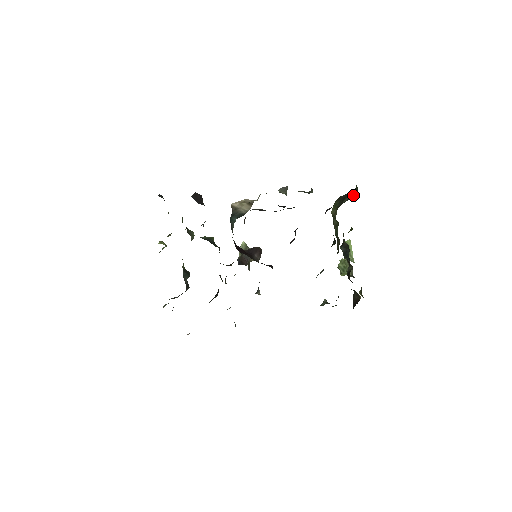
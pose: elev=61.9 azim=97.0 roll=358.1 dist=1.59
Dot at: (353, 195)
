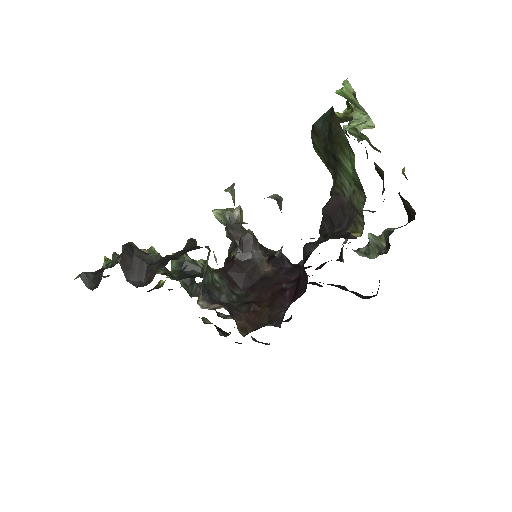
Dot at: (356, 186)
